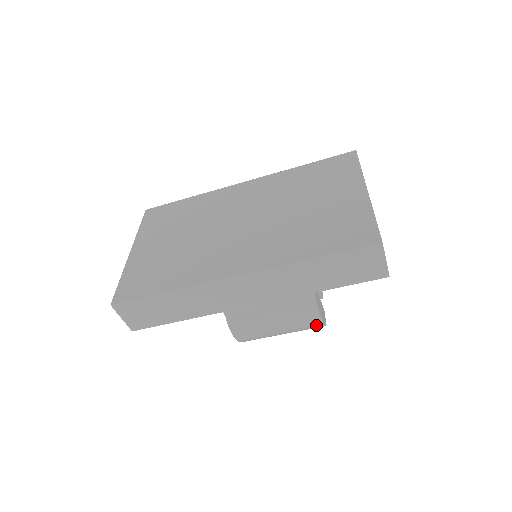
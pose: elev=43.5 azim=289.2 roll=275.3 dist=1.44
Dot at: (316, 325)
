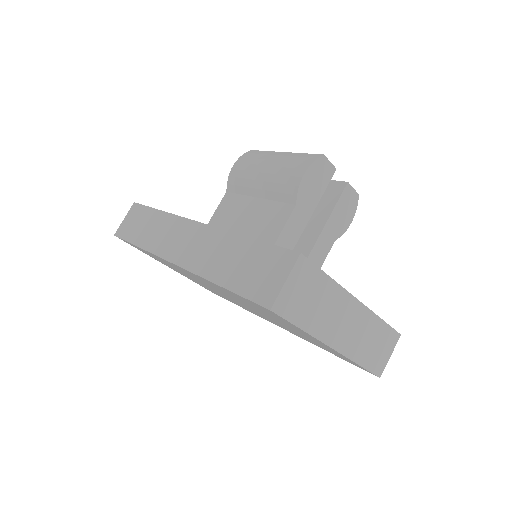
Dot at: occluded
